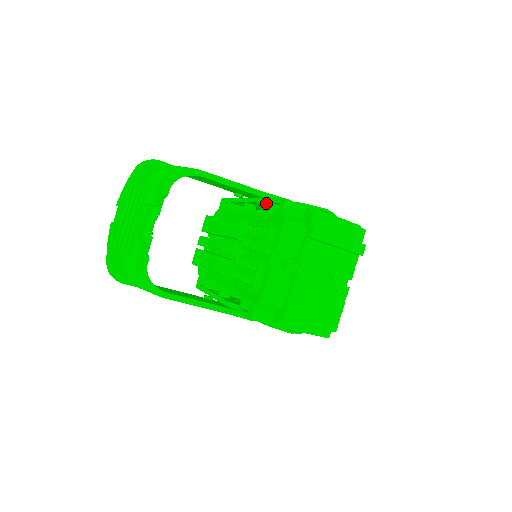
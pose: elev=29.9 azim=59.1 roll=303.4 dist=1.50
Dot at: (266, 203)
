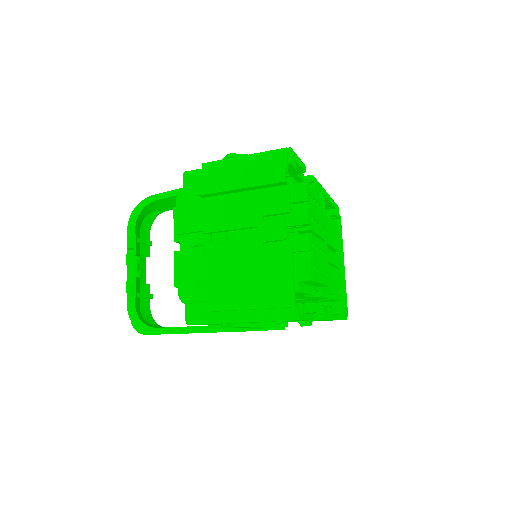
Dot at: occluded
